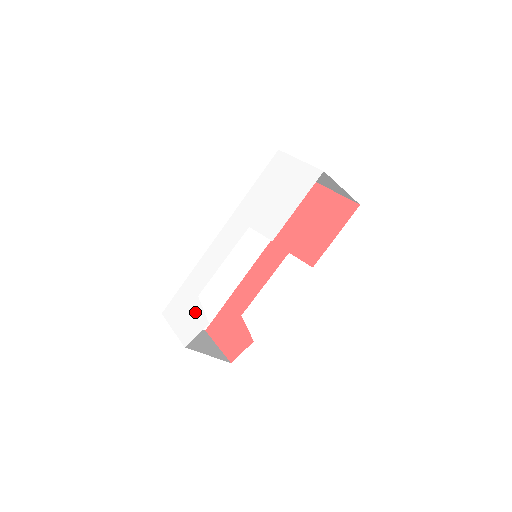
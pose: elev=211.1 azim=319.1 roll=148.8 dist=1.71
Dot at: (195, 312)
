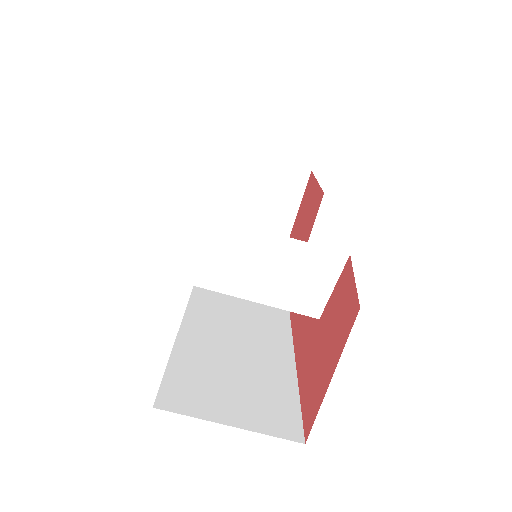
Dot at: occluded
